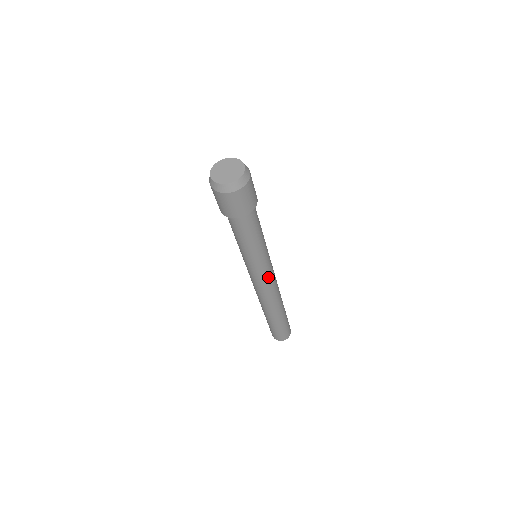
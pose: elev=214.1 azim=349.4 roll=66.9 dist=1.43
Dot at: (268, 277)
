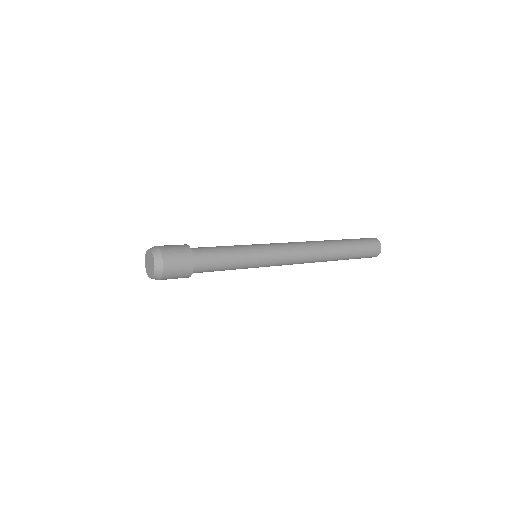
Dot at: (278, 265)
